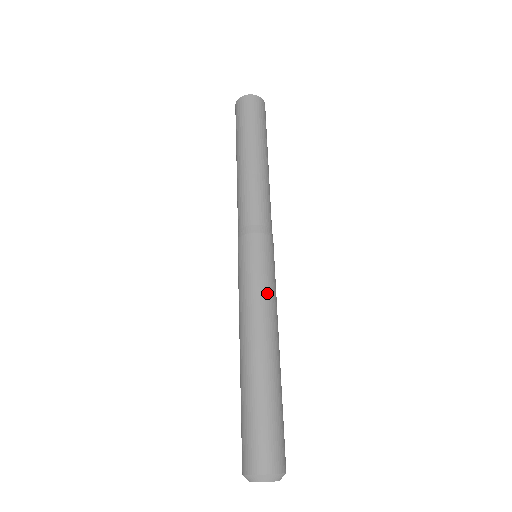
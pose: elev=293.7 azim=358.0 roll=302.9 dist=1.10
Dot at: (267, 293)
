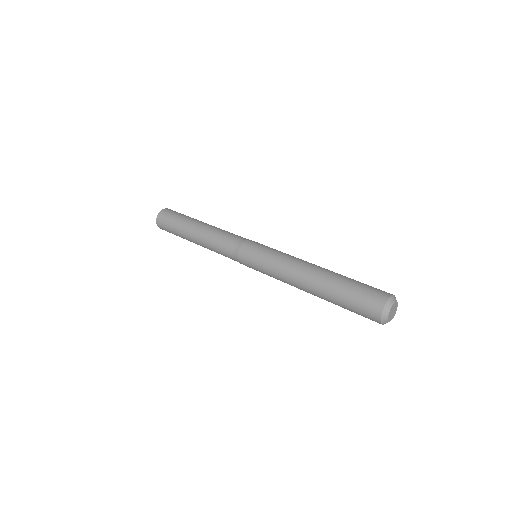
Dot at: (283, 254)
